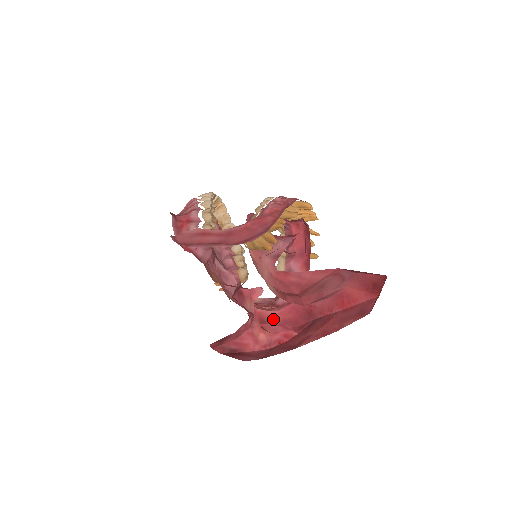
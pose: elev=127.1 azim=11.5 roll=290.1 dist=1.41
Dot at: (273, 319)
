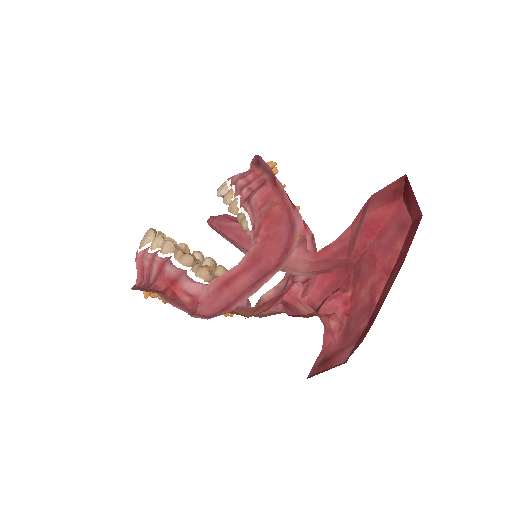
Dot at: (315, 299)
